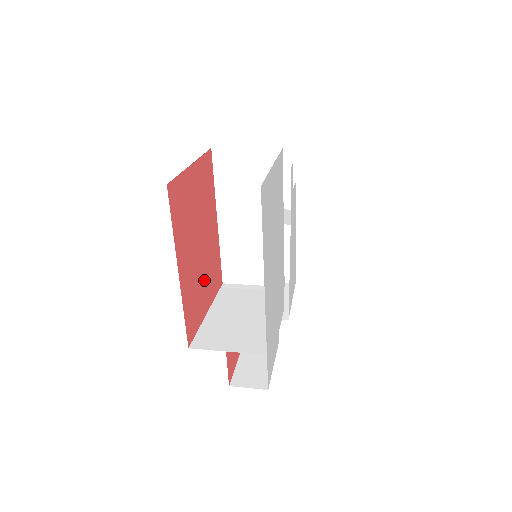
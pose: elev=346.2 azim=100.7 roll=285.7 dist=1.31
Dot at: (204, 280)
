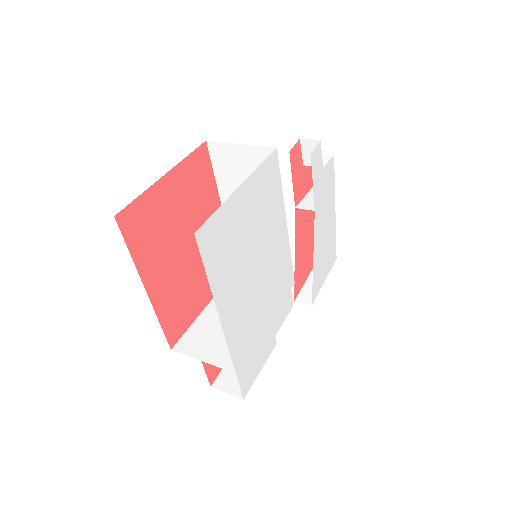
Dot at: (198, 279)
